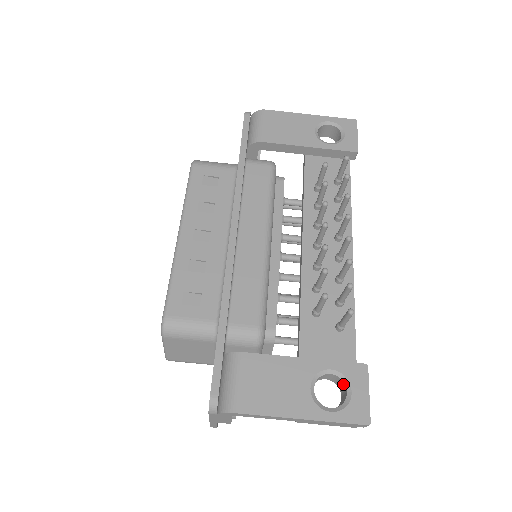
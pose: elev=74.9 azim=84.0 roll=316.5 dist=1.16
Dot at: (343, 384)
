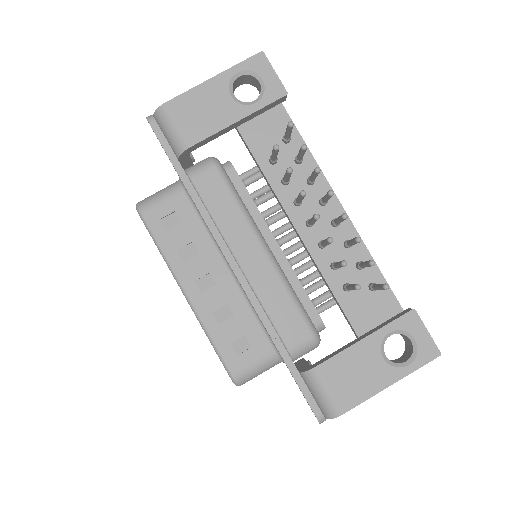
Dot at: (404, 335)
